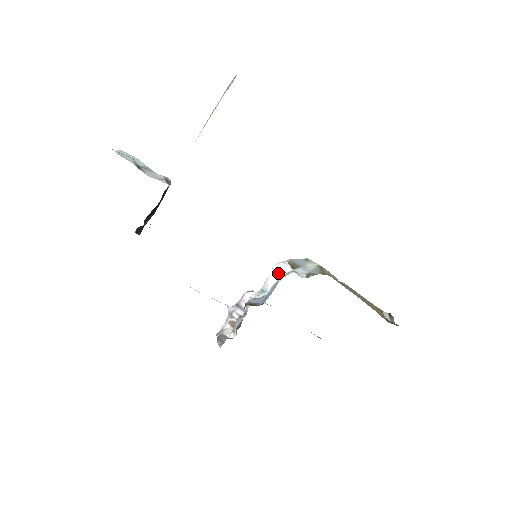
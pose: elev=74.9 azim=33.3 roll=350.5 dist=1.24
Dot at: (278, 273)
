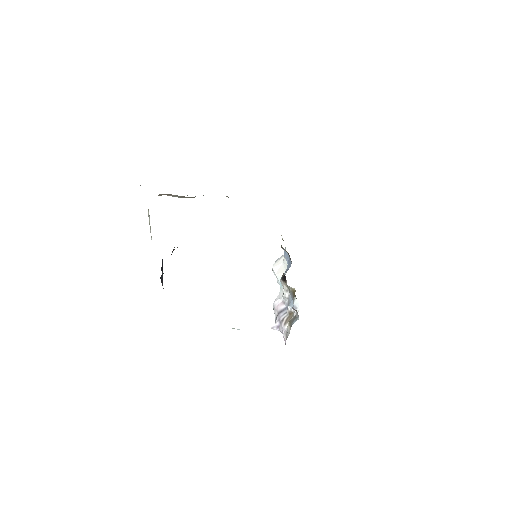
Dot at: (279, 263)
